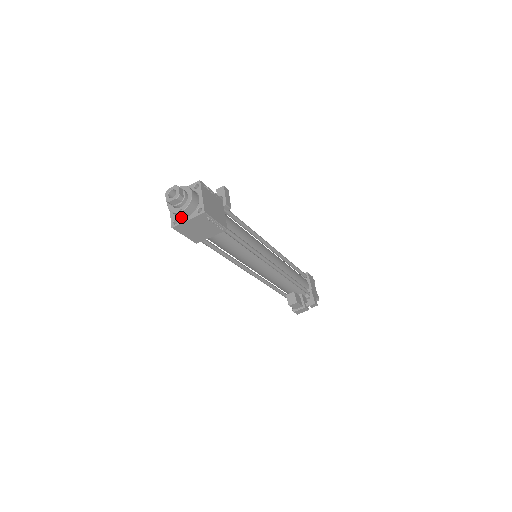
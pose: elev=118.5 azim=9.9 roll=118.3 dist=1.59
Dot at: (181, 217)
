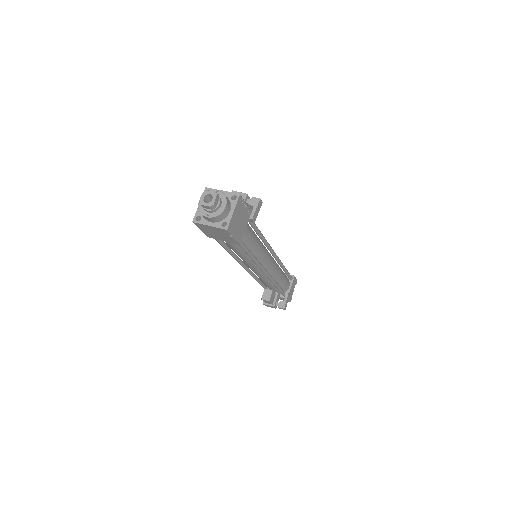
Dot at: (205, 218)
